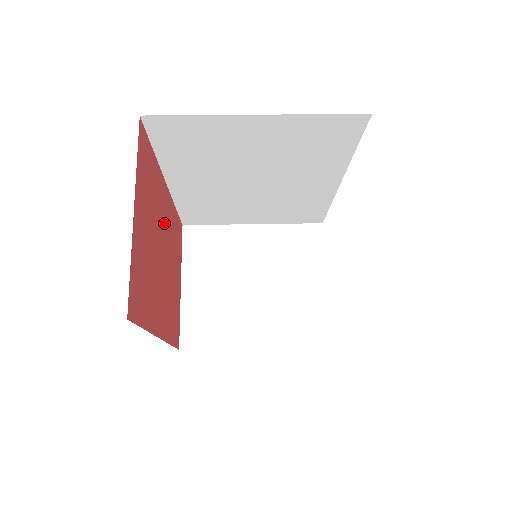
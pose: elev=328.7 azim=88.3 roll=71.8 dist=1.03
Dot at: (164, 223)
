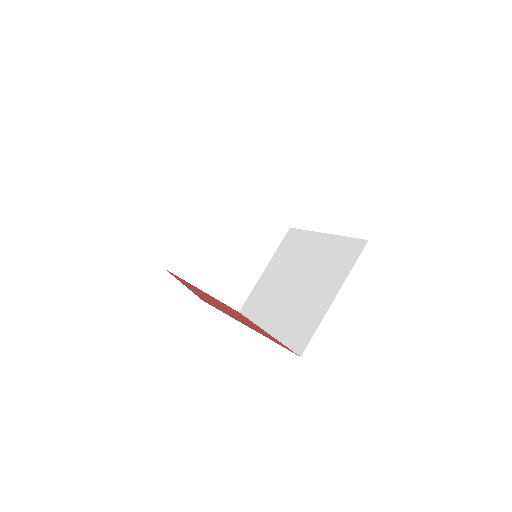
Dot at: (206, 297)
